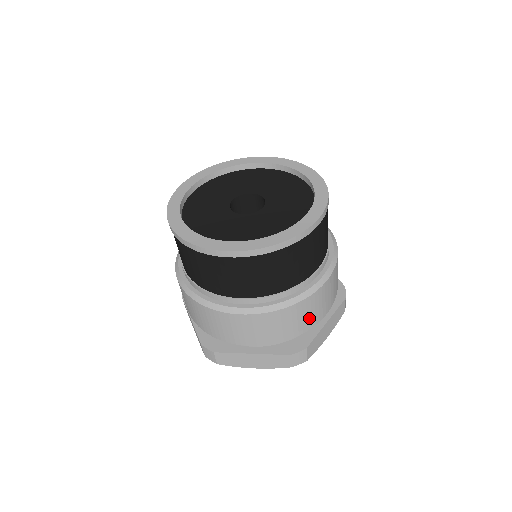
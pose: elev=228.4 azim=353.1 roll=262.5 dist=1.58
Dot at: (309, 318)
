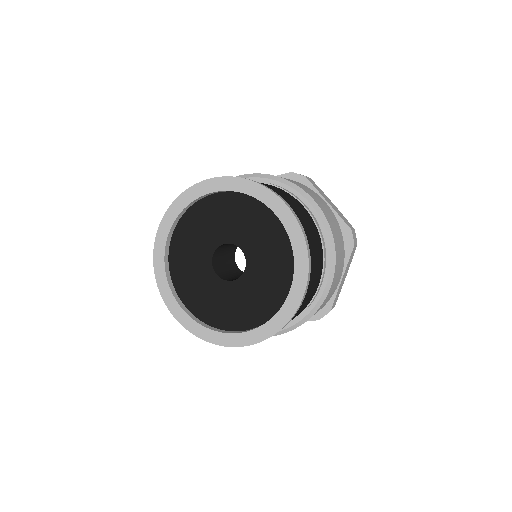
Dot at: occluded
